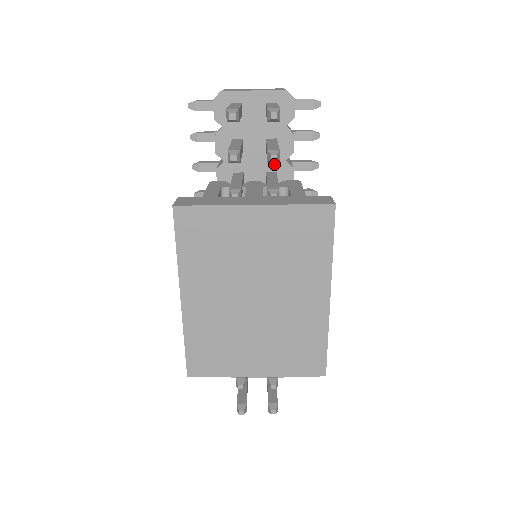
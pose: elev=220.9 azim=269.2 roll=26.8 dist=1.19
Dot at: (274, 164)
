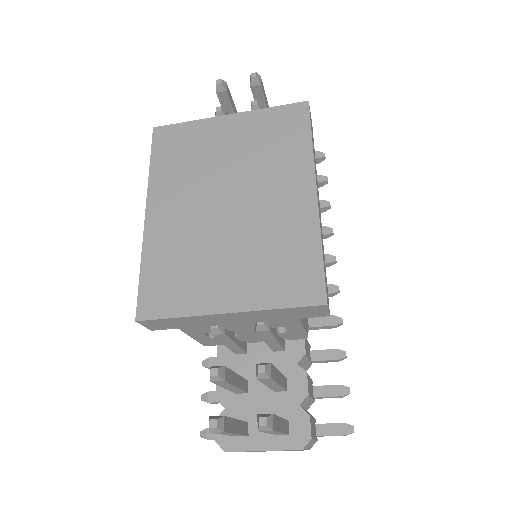
Dot at: occluded
